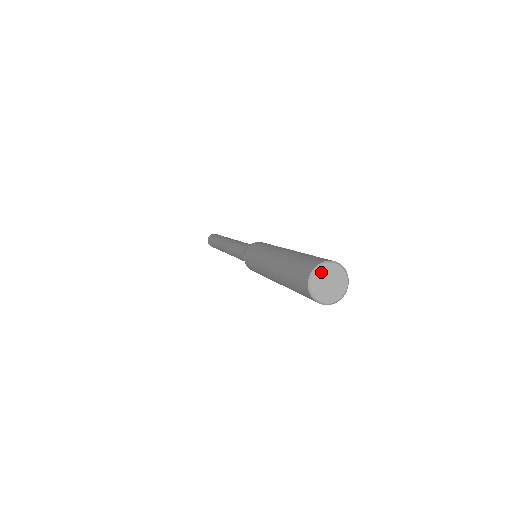
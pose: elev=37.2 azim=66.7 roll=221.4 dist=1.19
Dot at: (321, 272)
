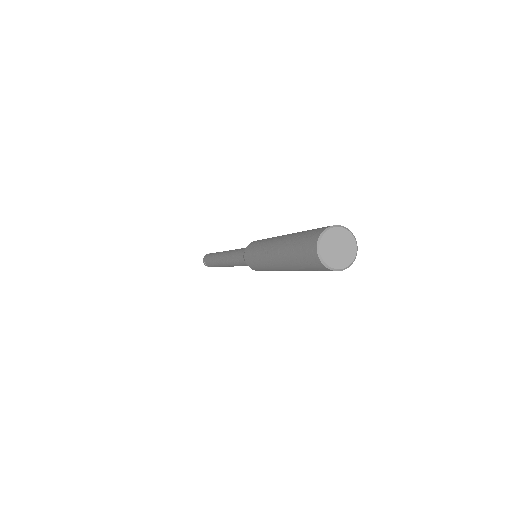
Dot at: (332, 234)
